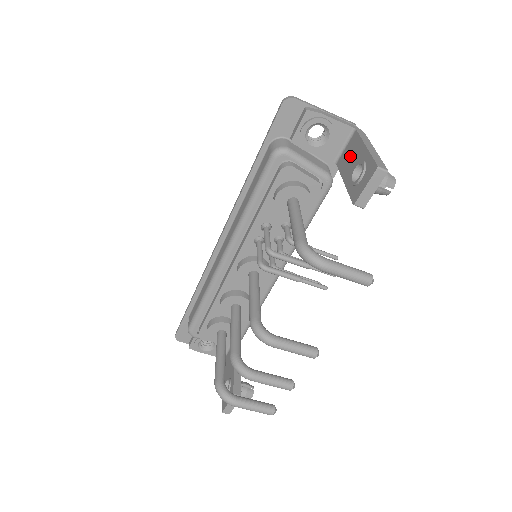
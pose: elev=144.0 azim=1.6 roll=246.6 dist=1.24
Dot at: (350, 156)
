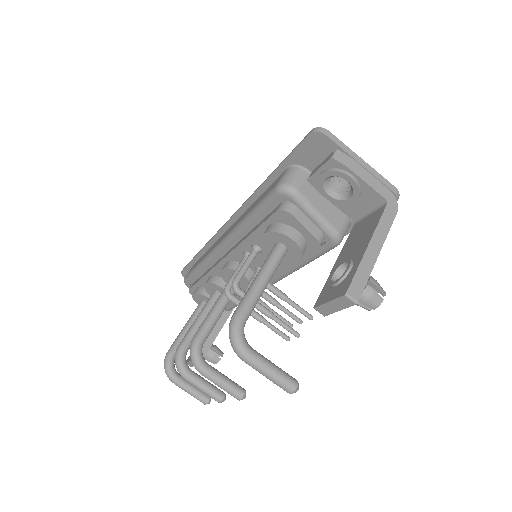
Dot at: (360, 235)
